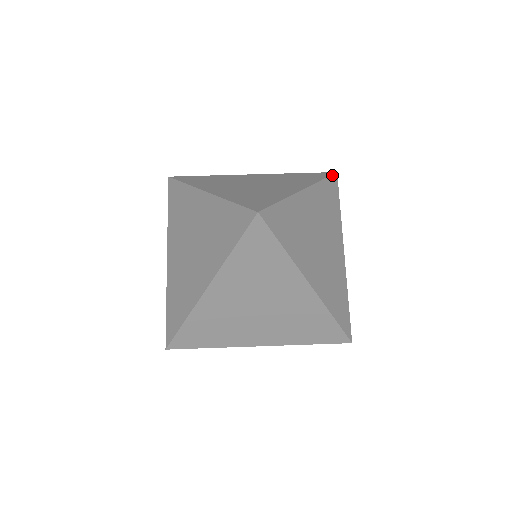
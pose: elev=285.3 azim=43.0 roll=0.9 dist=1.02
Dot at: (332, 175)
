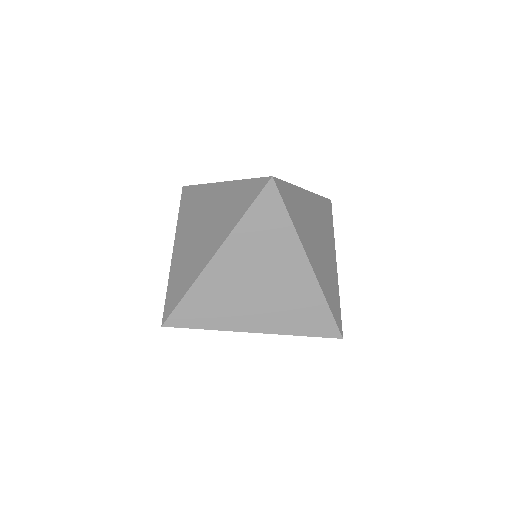
Dot at: (327, 199)
